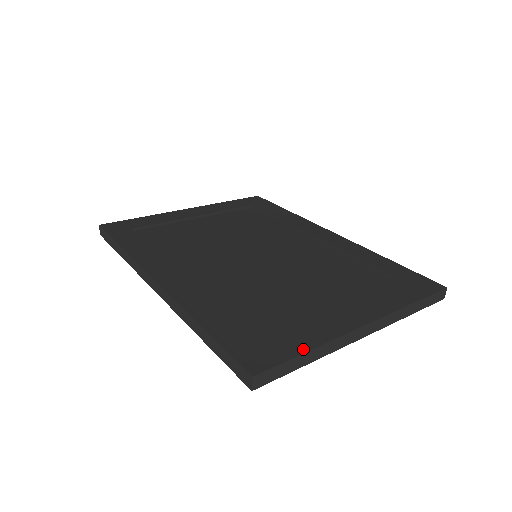
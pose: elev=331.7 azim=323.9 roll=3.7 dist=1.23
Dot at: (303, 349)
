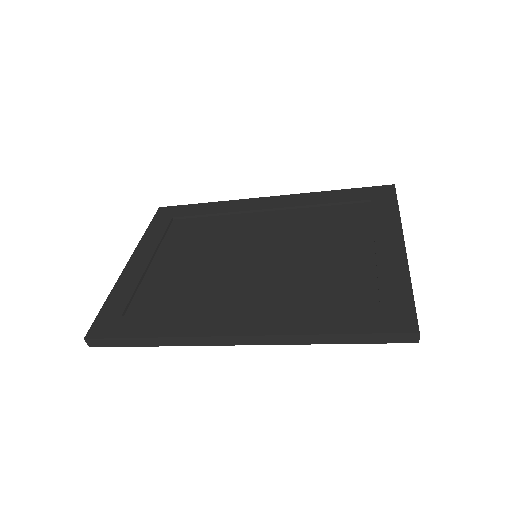
Dot at: (408, 290)
